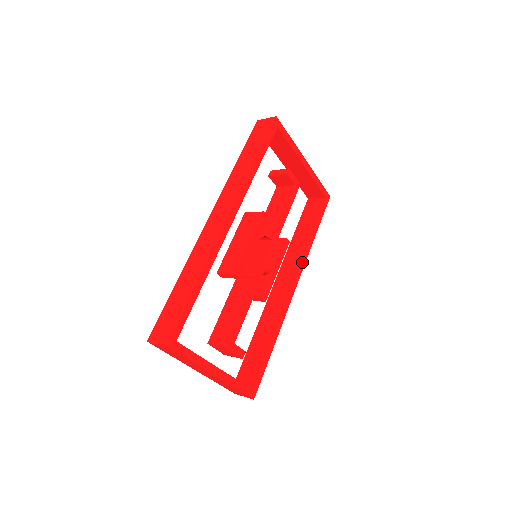
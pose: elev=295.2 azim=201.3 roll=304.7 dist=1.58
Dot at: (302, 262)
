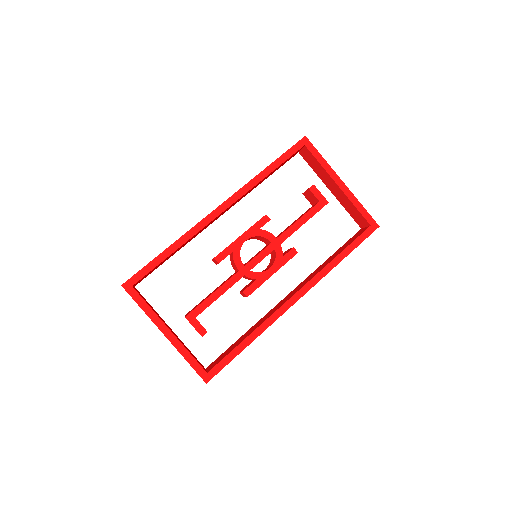
Dot at: (314, 279)
